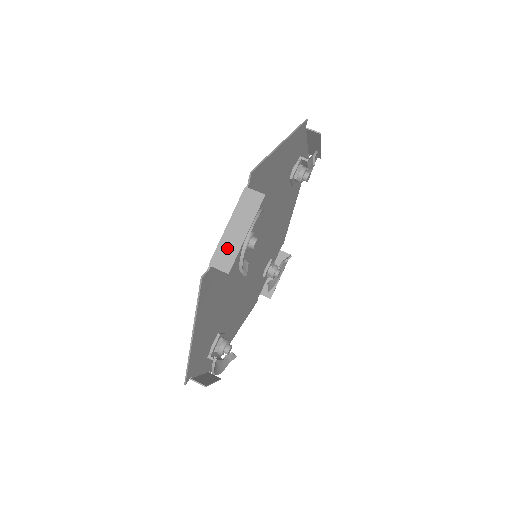
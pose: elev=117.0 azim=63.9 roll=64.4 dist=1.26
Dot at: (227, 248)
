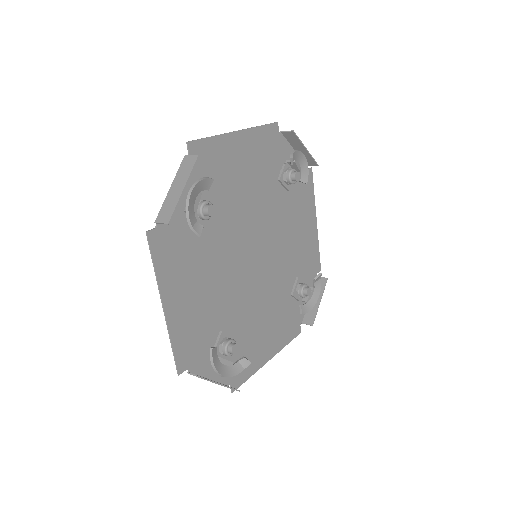
Dot at: (169, 204)
